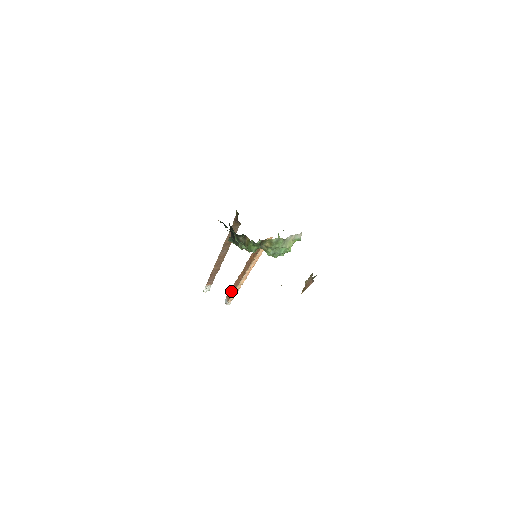
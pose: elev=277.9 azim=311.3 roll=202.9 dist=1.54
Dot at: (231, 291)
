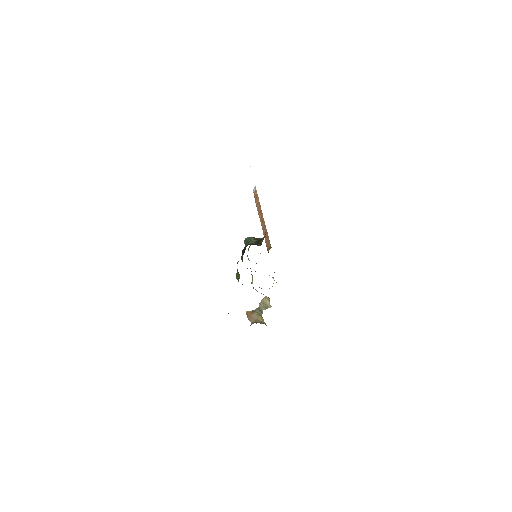
Dot at: (257, 199)
